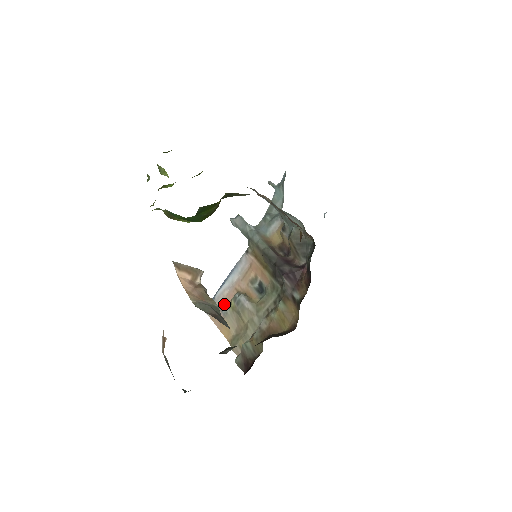
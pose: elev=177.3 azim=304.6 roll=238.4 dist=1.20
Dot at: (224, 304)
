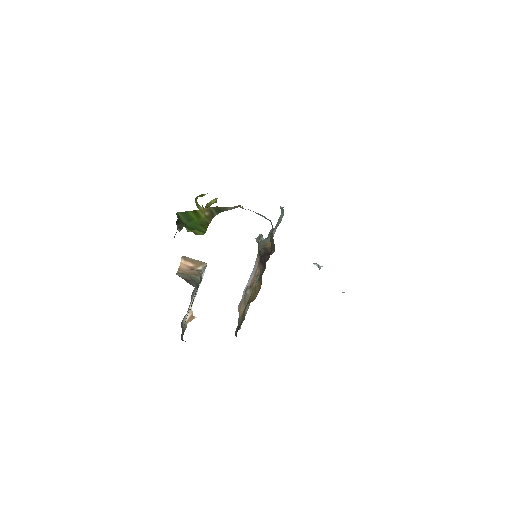
Dot at: occluded
